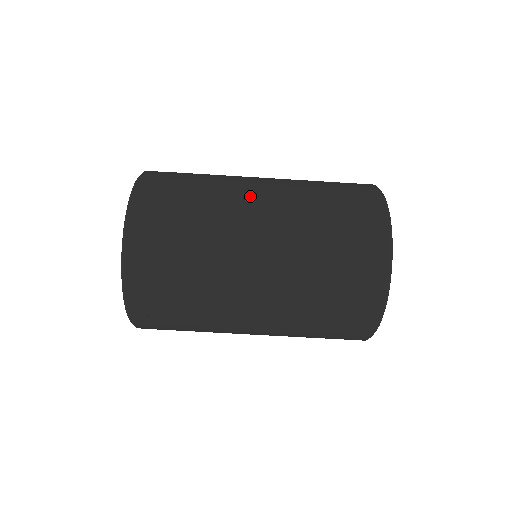
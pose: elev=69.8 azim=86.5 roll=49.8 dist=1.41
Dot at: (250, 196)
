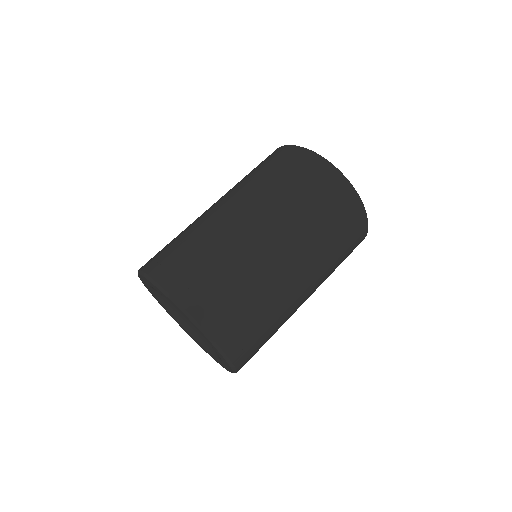
Dot at: occluded
